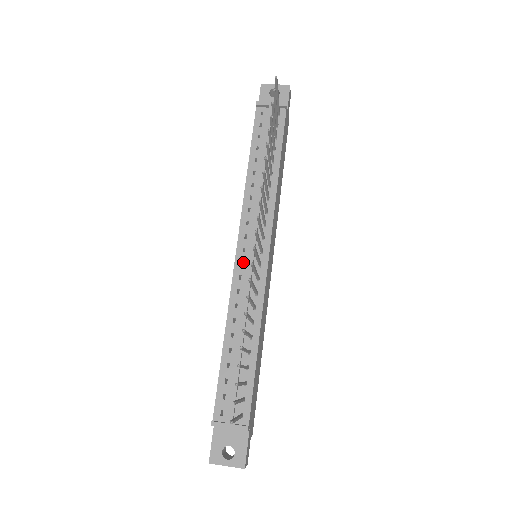
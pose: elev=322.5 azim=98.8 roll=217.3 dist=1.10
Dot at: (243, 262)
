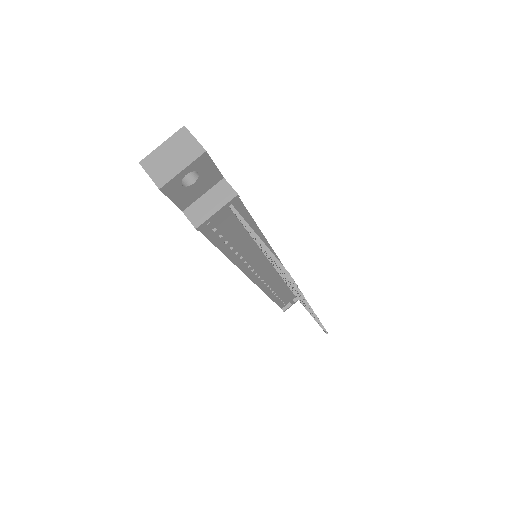
Dot at: (263, 280)
